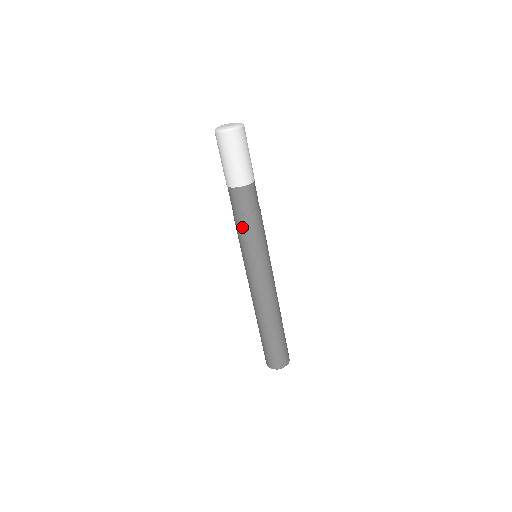
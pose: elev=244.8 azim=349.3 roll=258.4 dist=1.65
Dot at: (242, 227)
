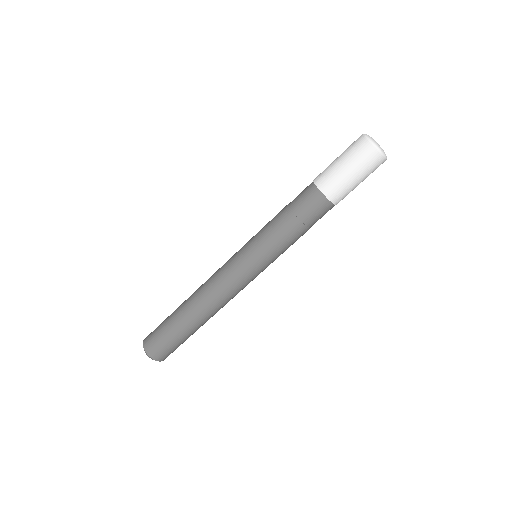
Dot at: (278, 218)
